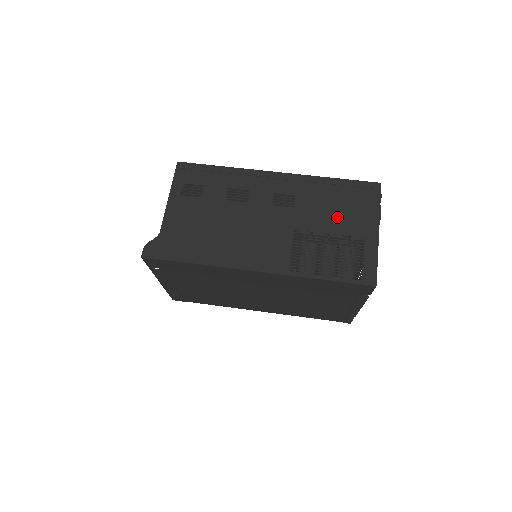
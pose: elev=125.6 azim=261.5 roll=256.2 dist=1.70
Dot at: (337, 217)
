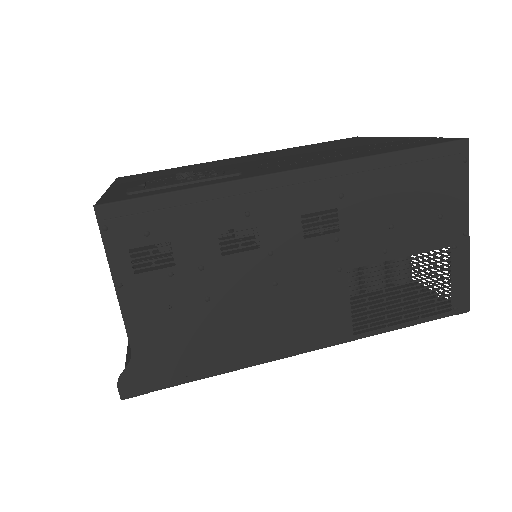
Dot at: (408, 226)
